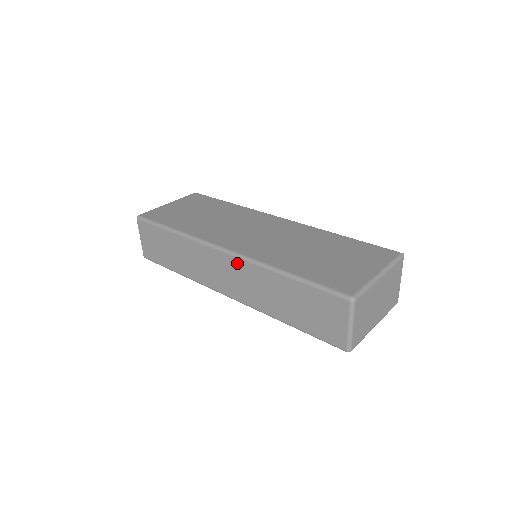
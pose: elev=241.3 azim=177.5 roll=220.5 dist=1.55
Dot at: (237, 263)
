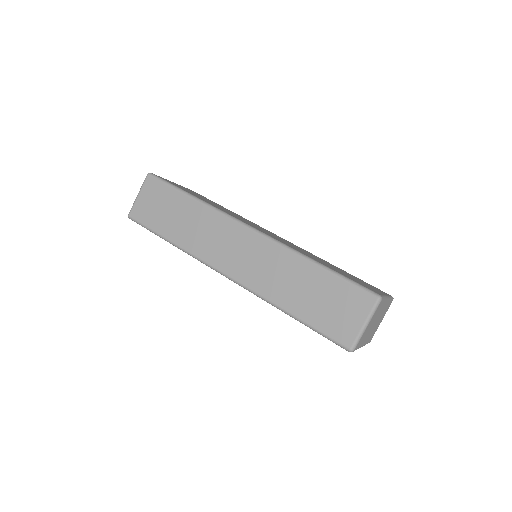
Dot at: (260, 242)
